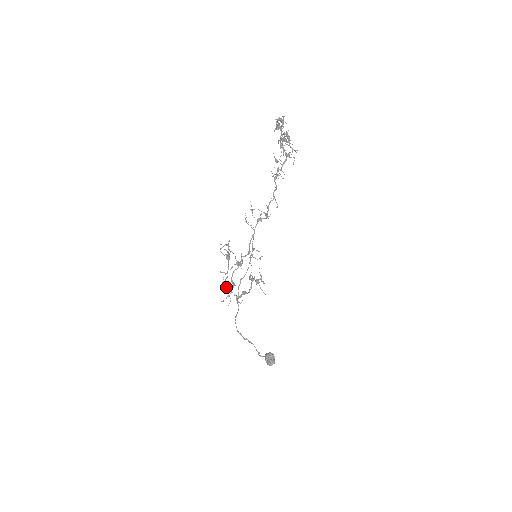
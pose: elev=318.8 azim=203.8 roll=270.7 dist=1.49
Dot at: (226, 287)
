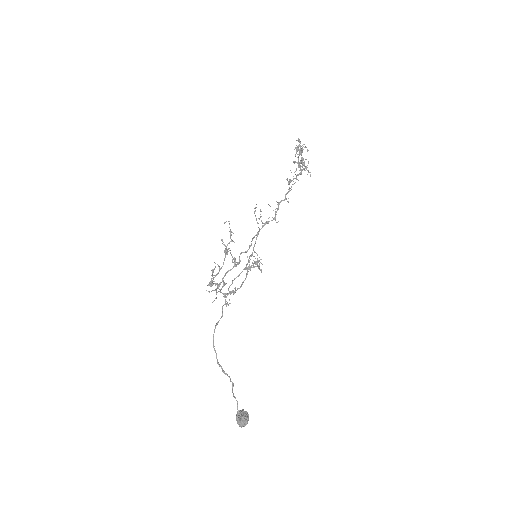
Dot at: (215, 283)
